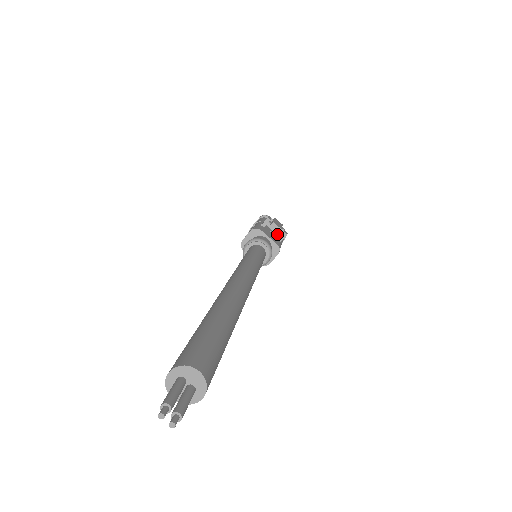
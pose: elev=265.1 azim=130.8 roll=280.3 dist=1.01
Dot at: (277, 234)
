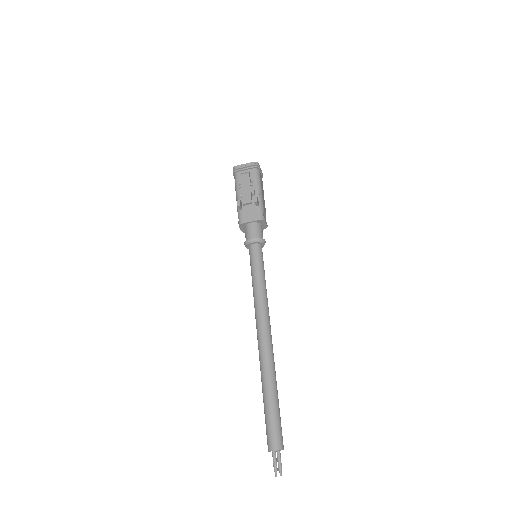
Dot at: (252, 195)
